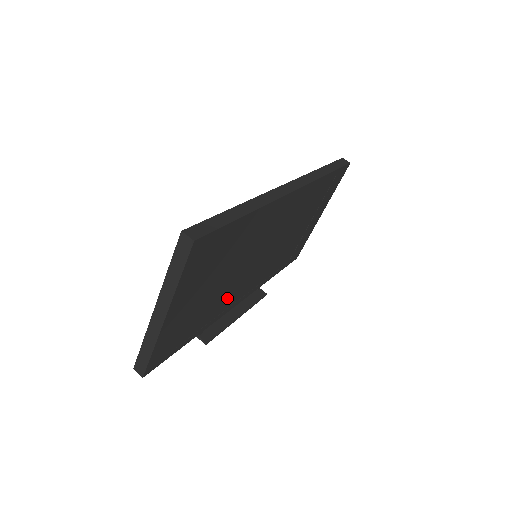
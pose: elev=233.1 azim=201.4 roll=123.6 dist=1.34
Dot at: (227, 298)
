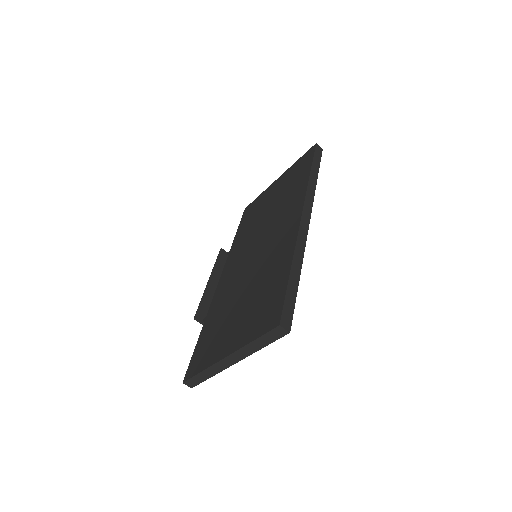
Dot at: occluded
